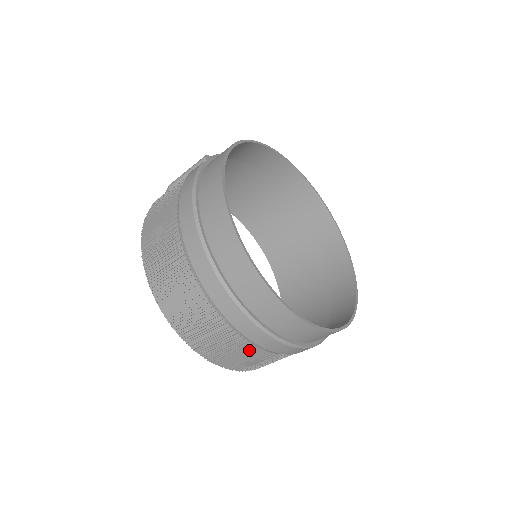
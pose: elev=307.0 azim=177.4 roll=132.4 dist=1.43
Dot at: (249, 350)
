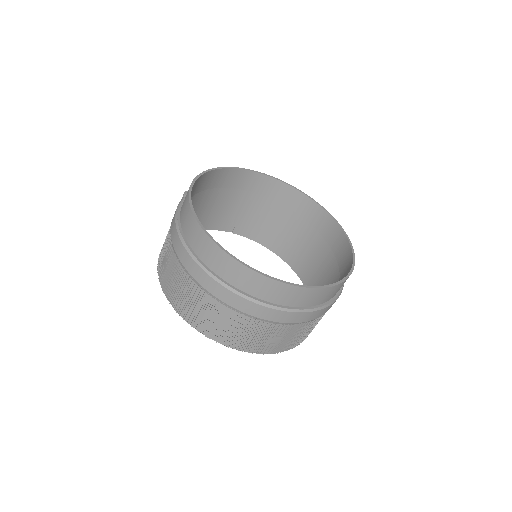
Dot at: (262, 328)
